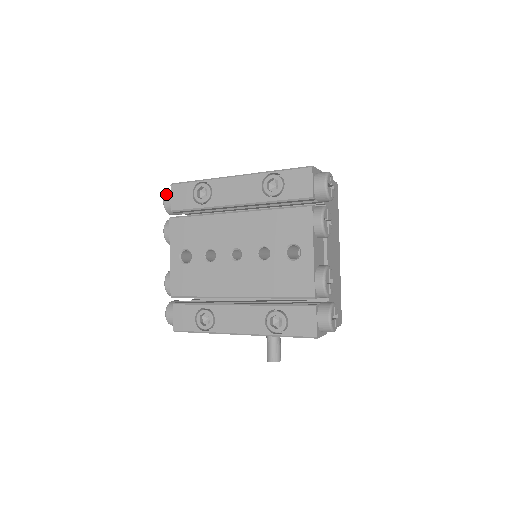
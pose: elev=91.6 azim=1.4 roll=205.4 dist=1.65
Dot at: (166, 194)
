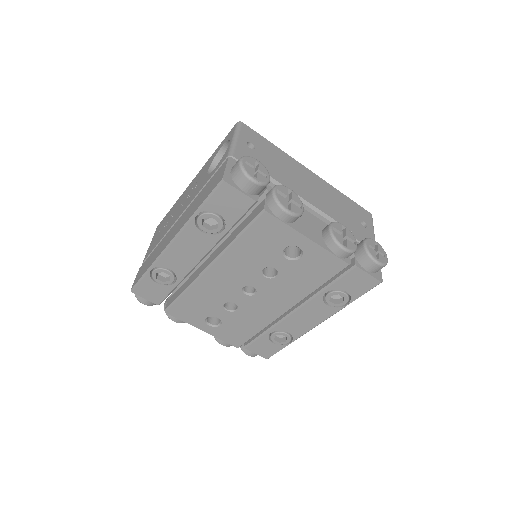
Dot at: (137, 298)
